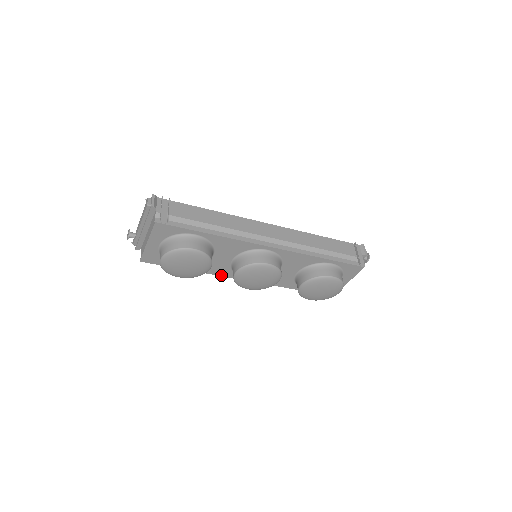
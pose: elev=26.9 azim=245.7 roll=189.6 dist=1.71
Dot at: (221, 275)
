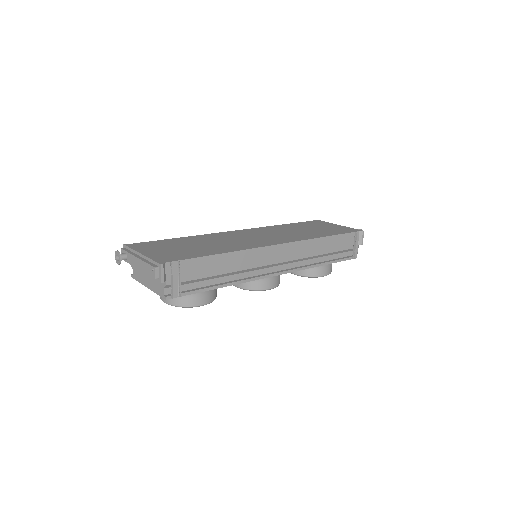
Dot at: occluded
